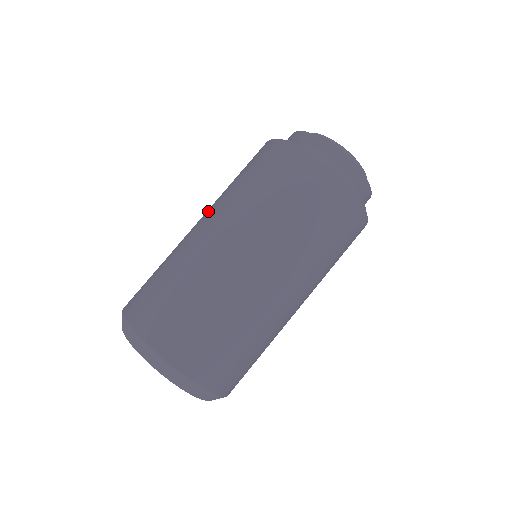
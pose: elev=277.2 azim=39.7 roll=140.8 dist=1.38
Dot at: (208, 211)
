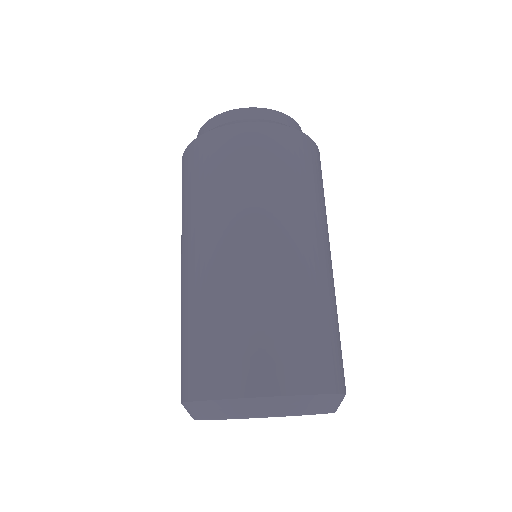
Dot at: occluded
